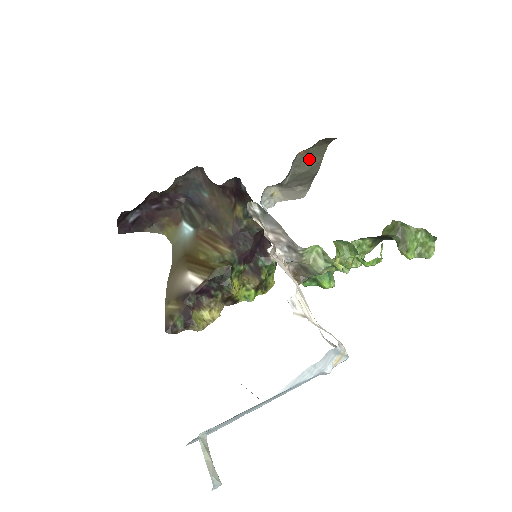
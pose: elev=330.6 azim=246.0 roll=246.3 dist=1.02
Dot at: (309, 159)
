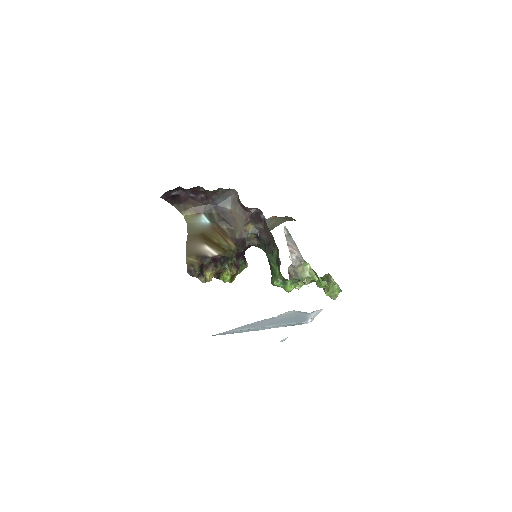
Dot at: (273, 222)
